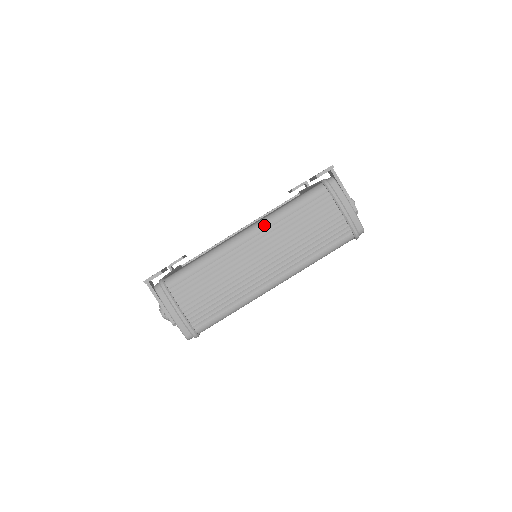
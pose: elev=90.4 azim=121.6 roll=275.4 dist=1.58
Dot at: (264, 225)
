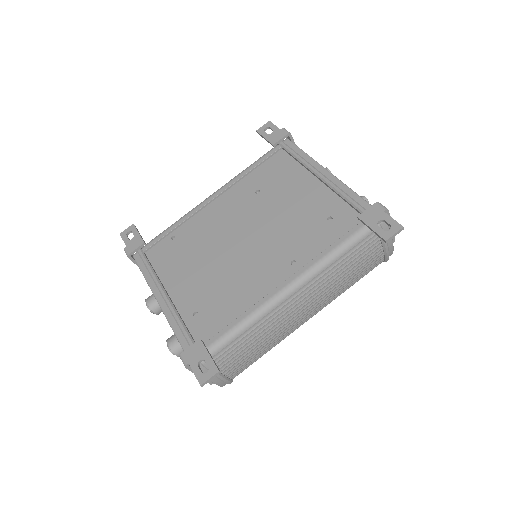
Dot at: (311, 279)
